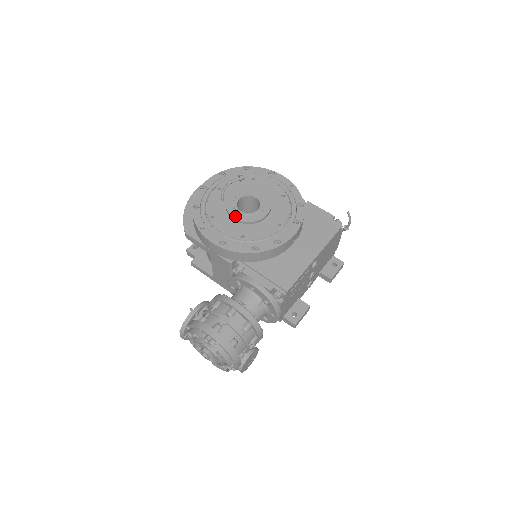
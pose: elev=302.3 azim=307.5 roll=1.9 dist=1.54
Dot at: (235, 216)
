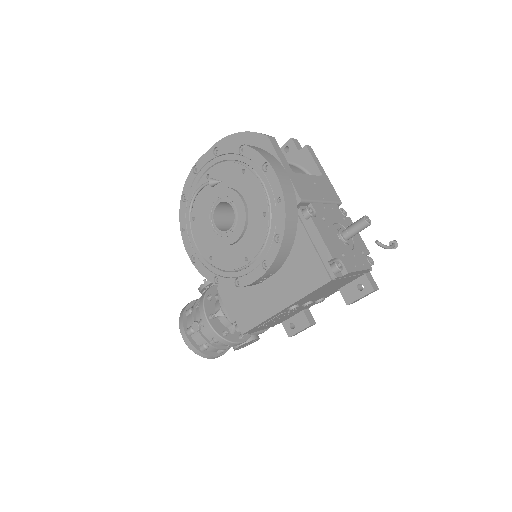
Dot at: (208, 229)
